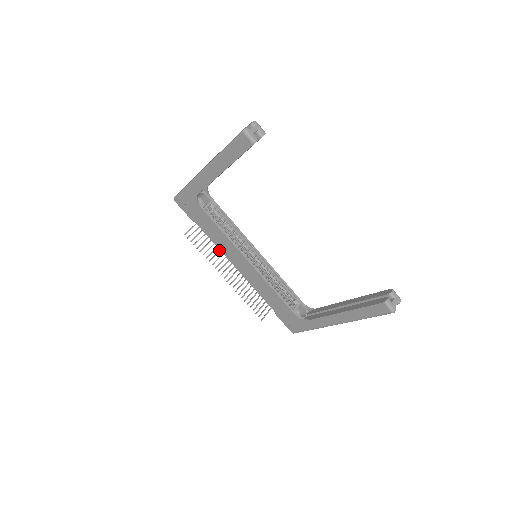
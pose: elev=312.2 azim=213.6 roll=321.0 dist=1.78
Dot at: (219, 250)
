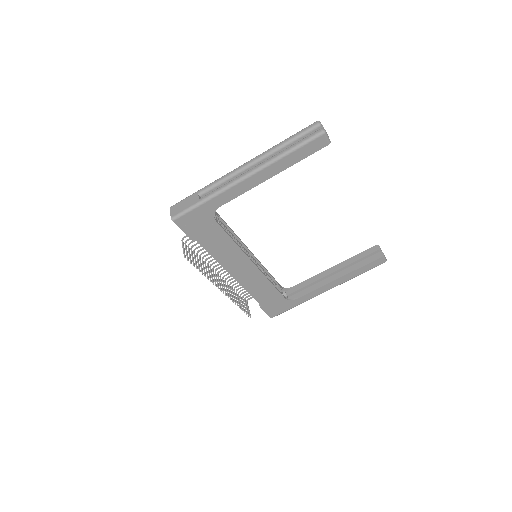
Dot at: (205, 264)
